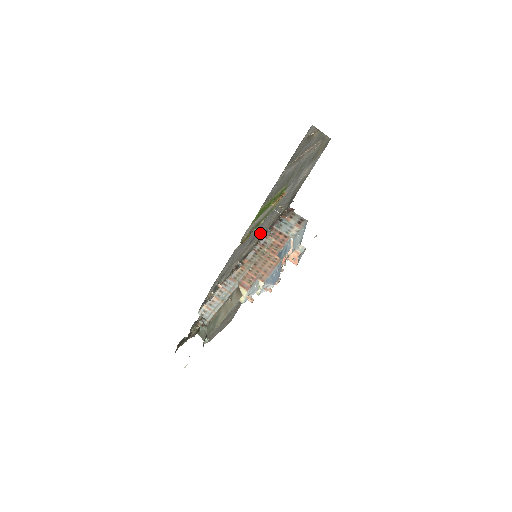
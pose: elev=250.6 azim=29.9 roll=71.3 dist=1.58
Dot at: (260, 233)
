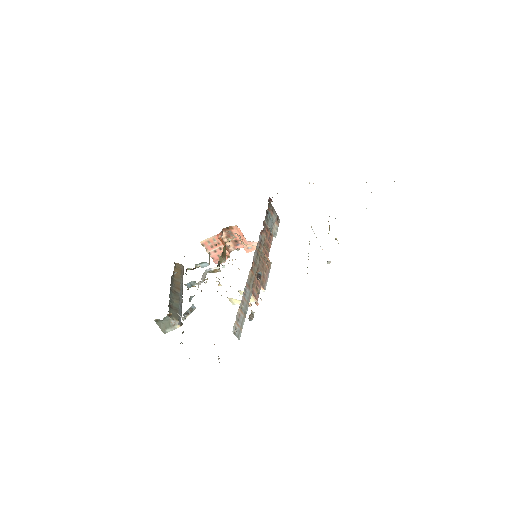
Dot at: occluded
